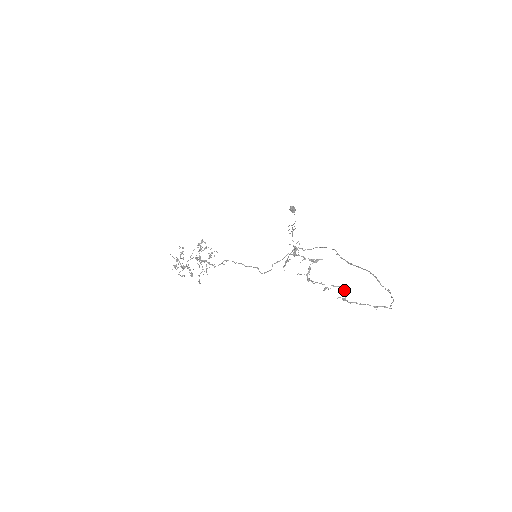
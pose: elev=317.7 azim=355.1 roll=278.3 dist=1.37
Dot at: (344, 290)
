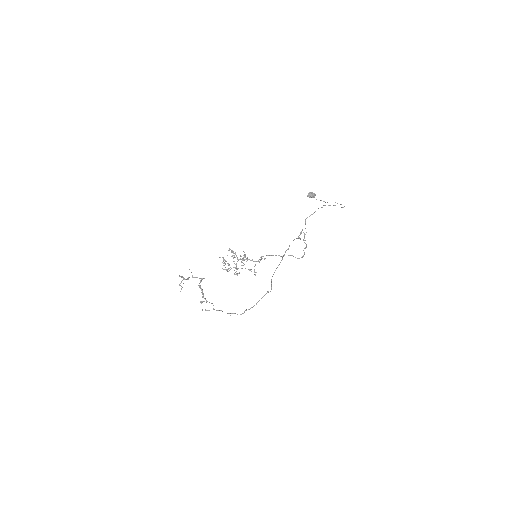
Dot at: occluded
